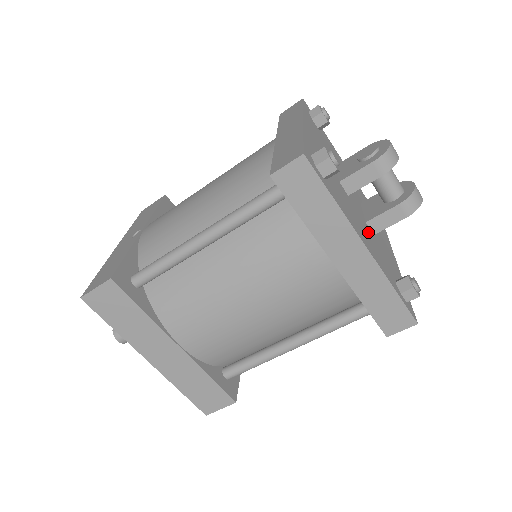
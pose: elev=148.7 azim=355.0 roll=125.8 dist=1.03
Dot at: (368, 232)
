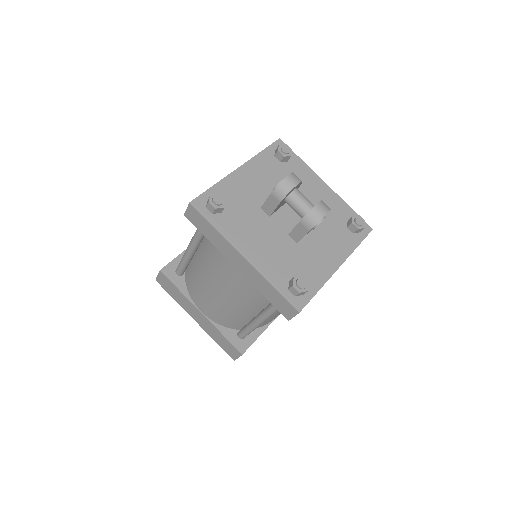
Dot at: (278, 243)
